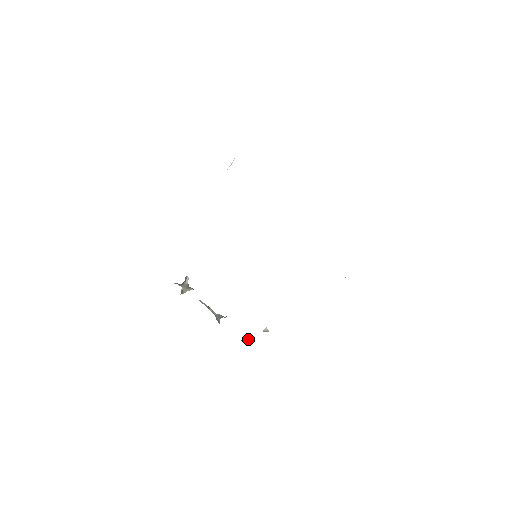
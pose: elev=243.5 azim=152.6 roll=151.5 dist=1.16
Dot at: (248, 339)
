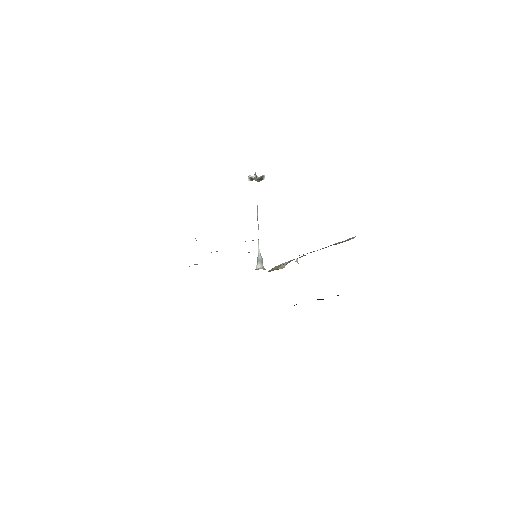
Dot at: occluded
